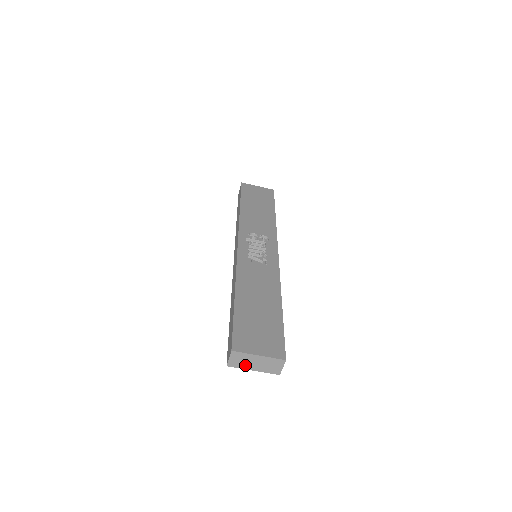
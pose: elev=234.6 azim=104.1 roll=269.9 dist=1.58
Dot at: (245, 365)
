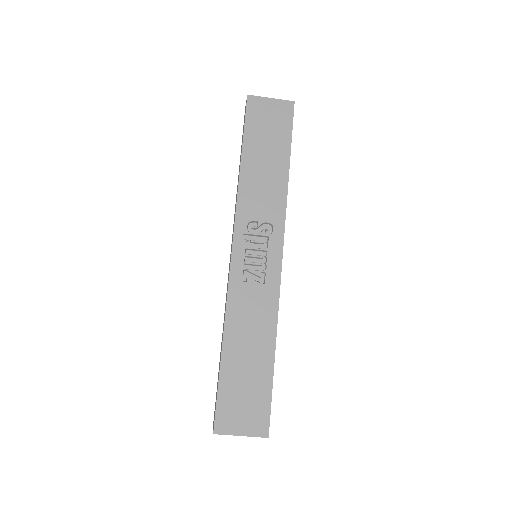
Dot at: occluded
